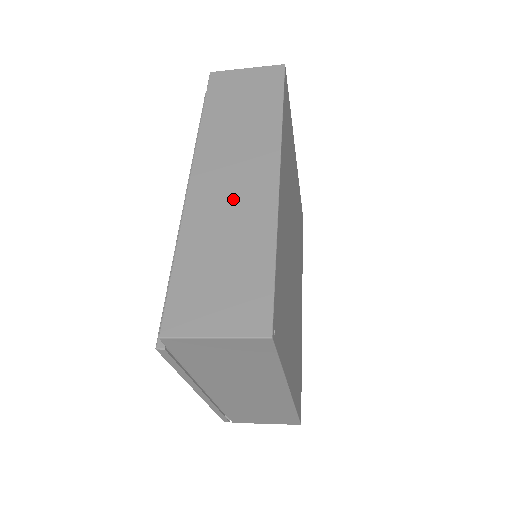
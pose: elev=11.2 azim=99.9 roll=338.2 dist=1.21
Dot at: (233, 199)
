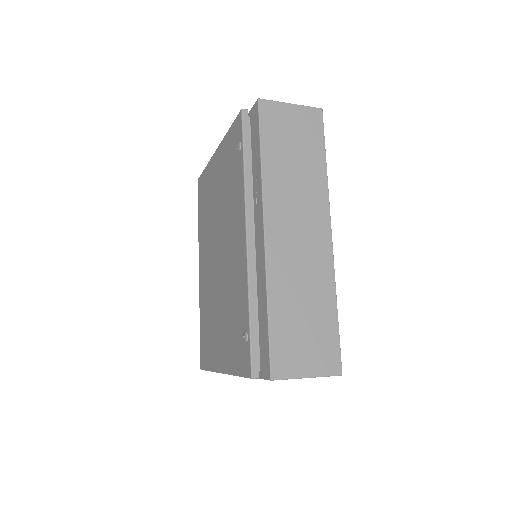
Dot at: (302, 258)
